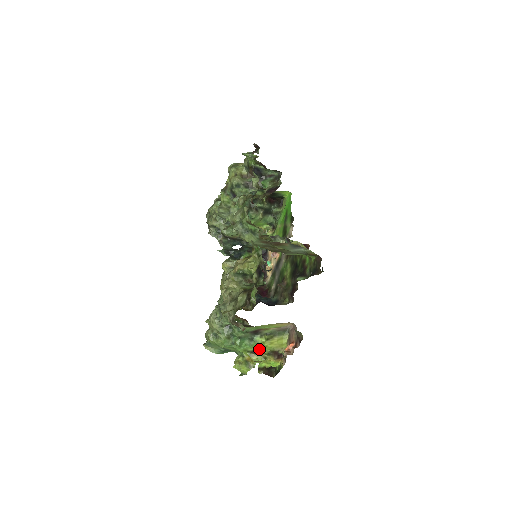
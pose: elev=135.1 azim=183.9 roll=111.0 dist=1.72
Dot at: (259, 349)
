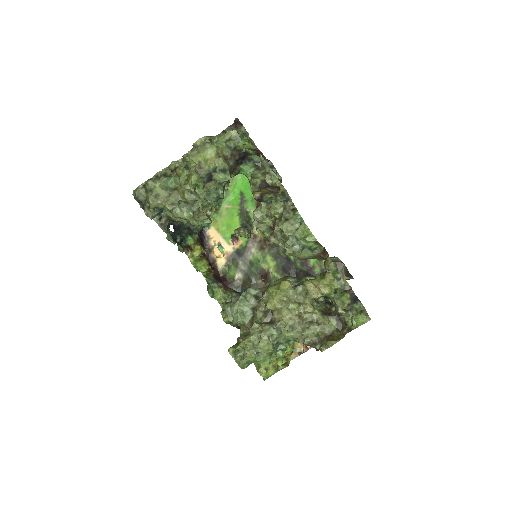
Dot at: (285, 352)
